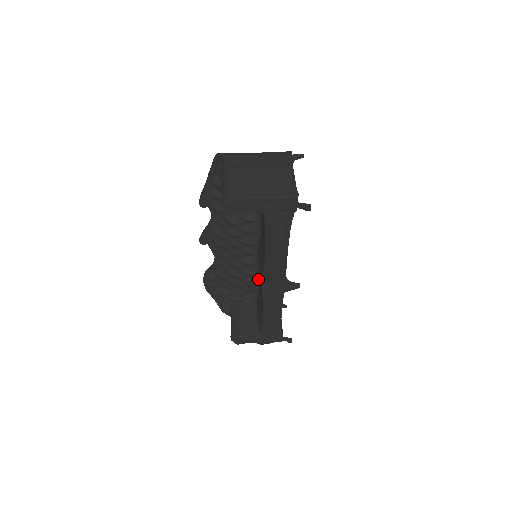
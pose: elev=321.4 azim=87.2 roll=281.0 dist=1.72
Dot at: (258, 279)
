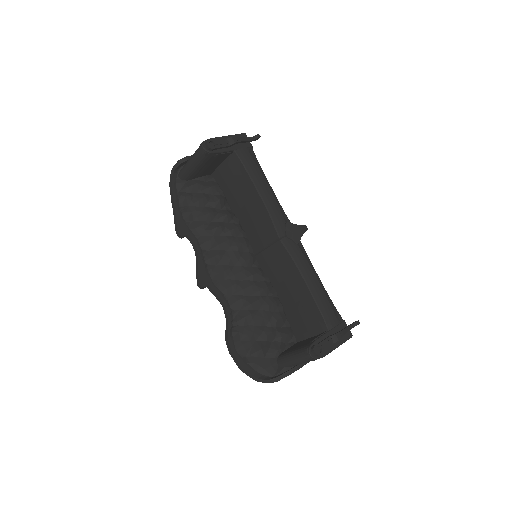
Dot at: (276, 297)
